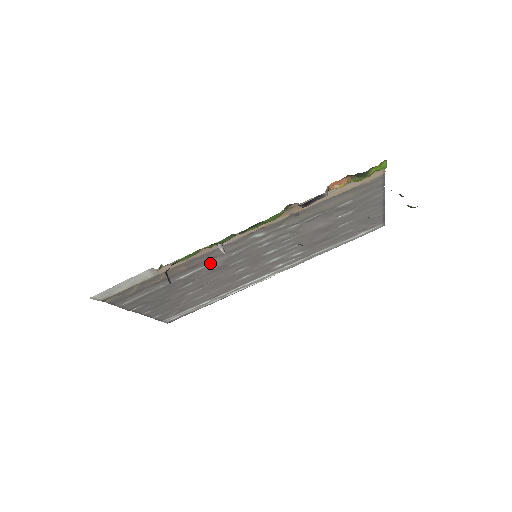
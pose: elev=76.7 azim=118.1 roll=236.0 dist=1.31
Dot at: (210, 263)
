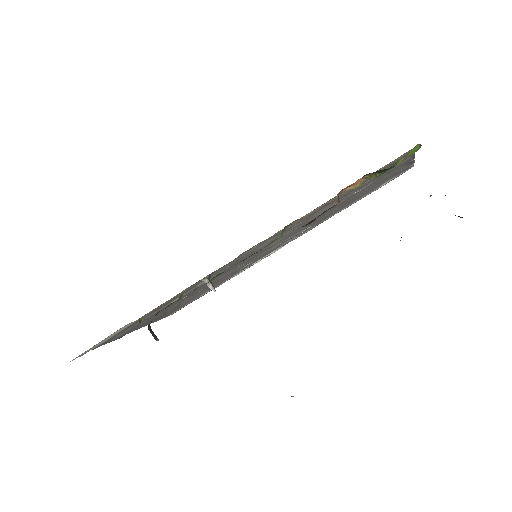
Dot at: (201, 283)
